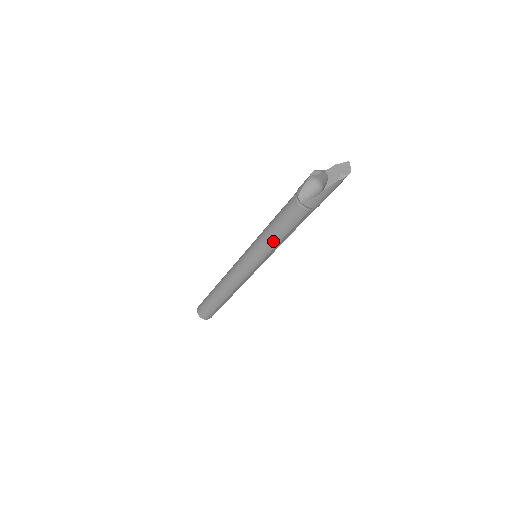
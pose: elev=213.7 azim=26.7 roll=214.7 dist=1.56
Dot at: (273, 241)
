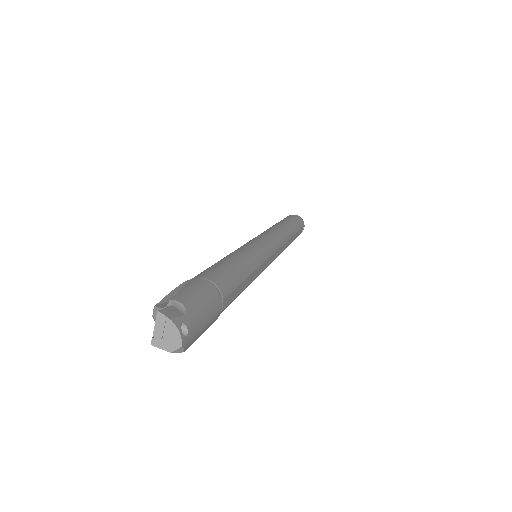
Dot at: occluded
